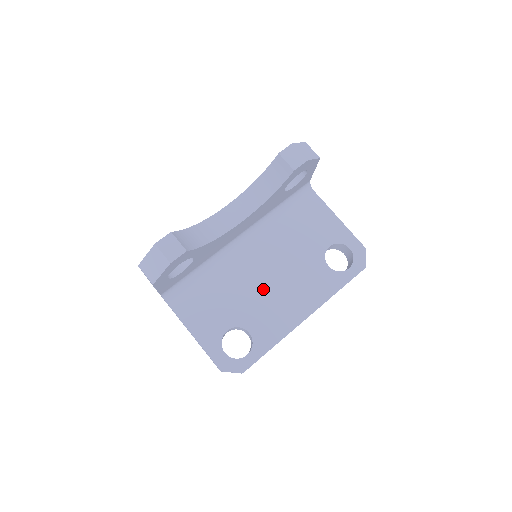
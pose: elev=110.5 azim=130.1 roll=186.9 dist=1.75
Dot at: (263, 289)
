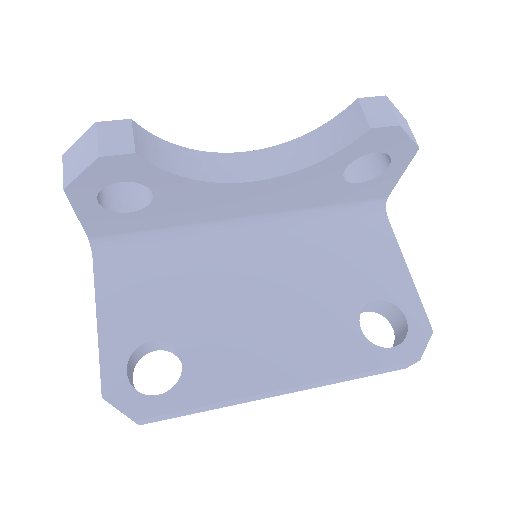
Dot at: (241, 309)
